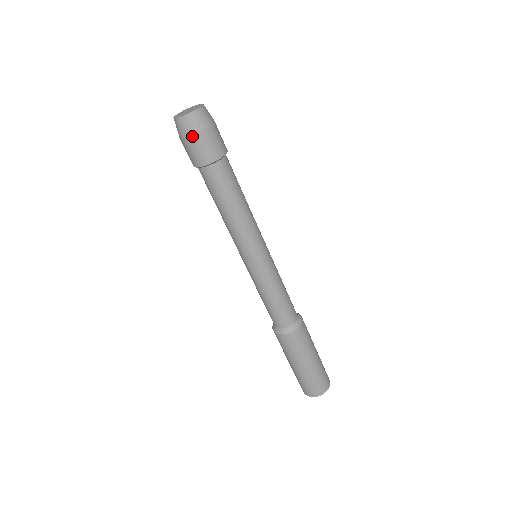
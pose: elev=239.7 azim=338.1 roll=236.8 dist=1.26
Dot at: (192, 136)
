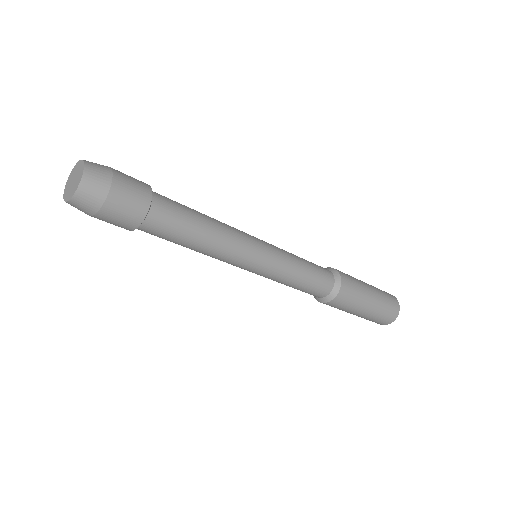
Dot at: (97, 213)
